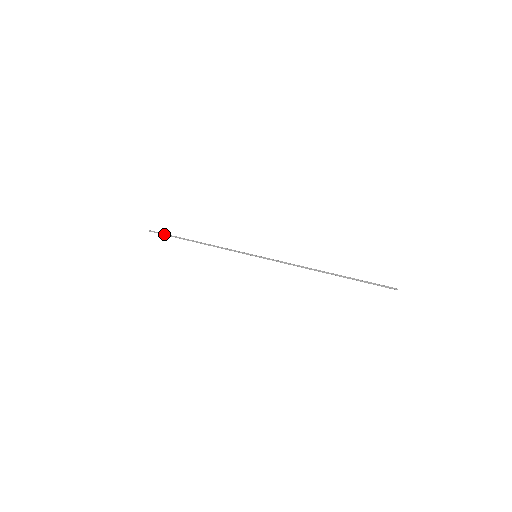
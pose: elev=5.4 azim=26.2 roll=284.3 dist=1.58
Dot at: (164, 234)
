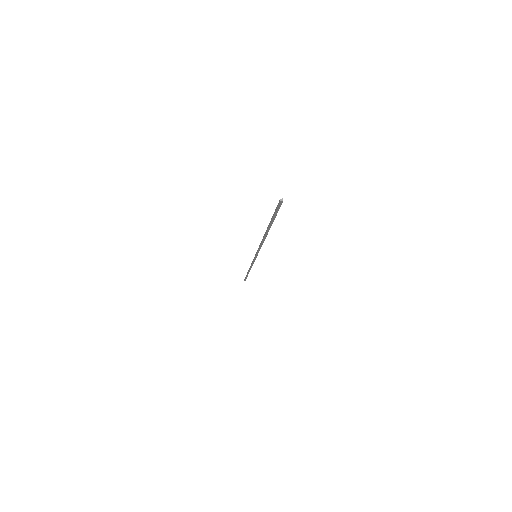
Dot at: (245, 277)
